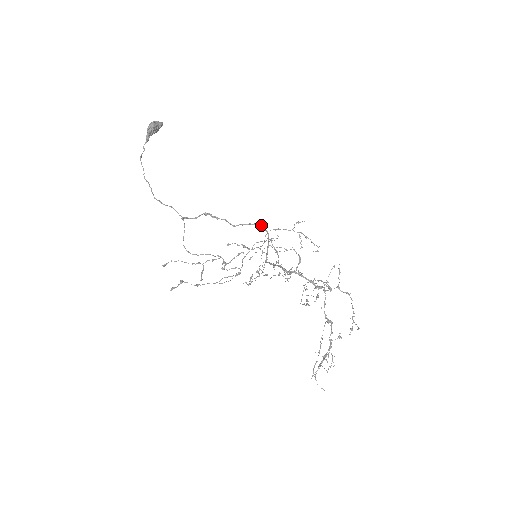
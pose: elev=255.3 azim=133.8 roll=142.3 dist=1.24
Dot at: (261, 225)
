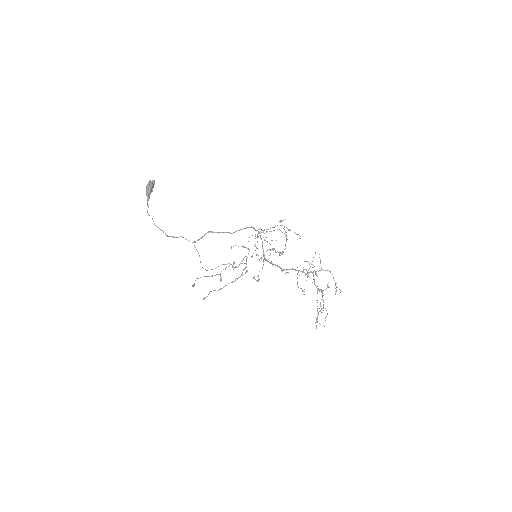
Dot at: (252, 227)
